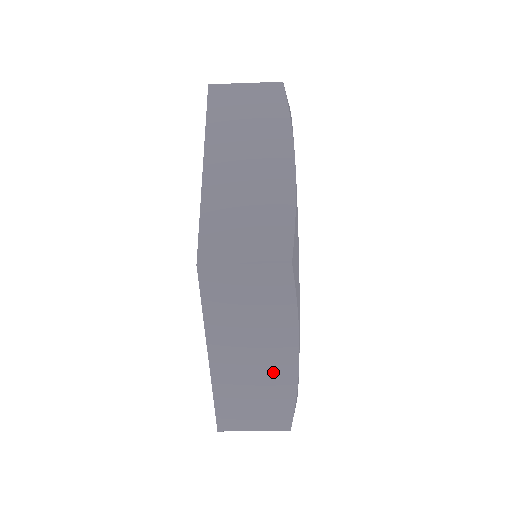
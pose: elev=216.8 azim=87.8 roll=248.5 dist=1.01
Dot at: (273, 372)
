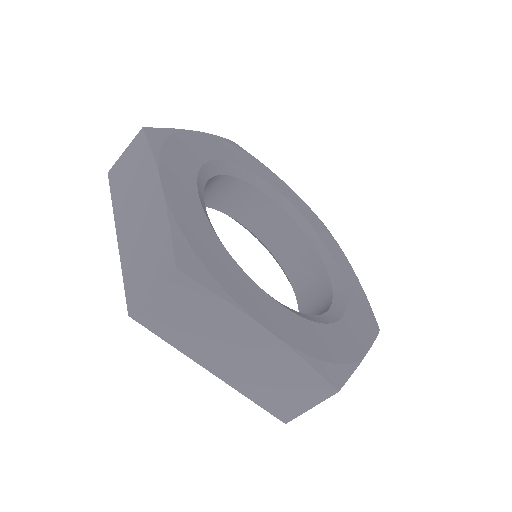
Dot at: (265, 354)
